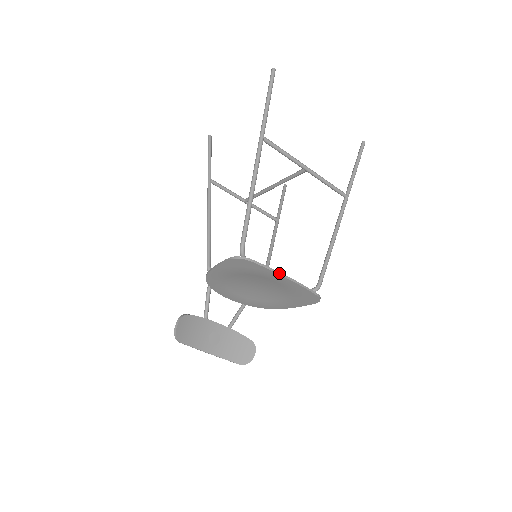
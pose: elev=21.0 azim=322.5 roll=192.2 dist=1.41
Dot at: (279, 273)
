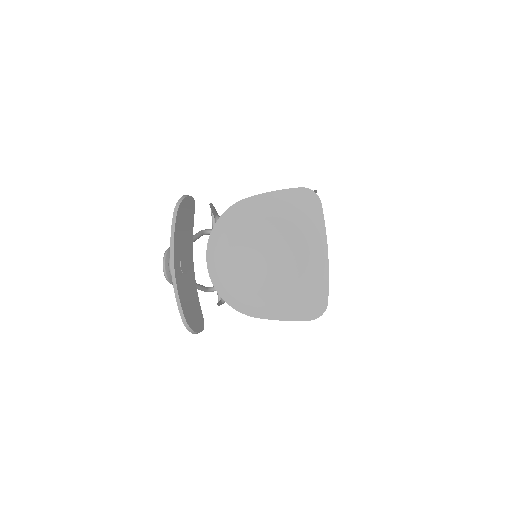
Dot at: occluded
